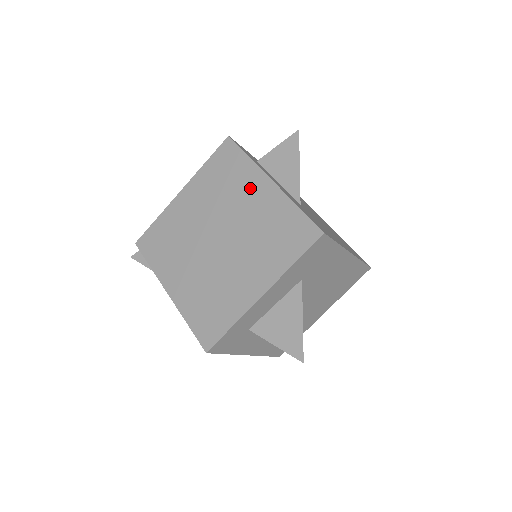
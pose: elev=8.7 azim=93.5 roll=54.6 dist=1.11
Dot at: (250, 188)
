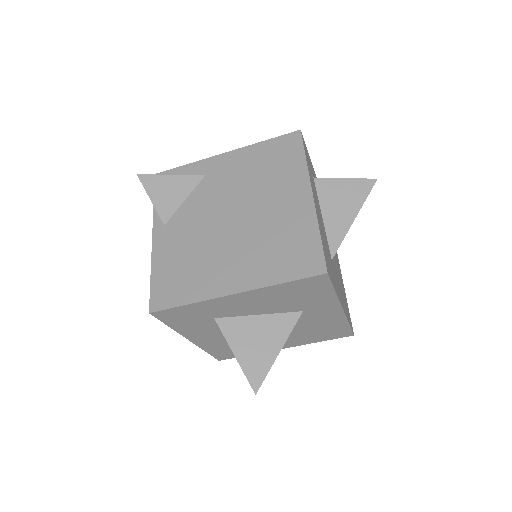
Dot at: occluded
